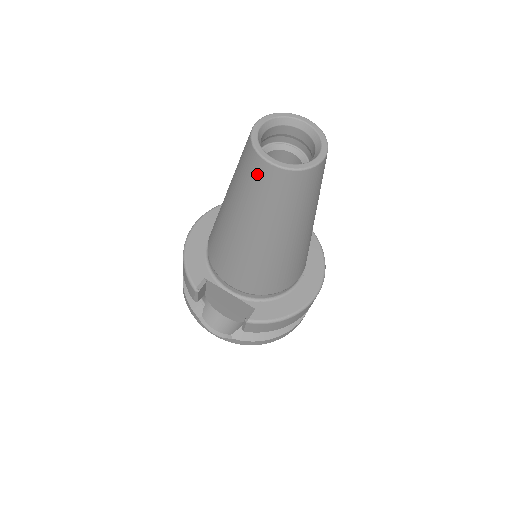
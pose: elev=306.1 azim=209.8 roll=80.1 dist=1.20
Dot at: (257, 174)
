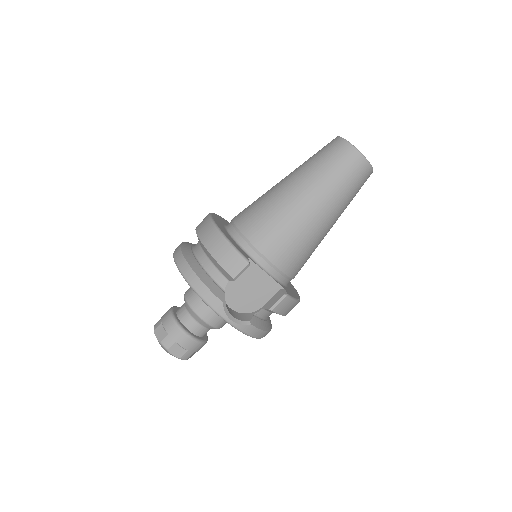
Dot at: (352, 164)
